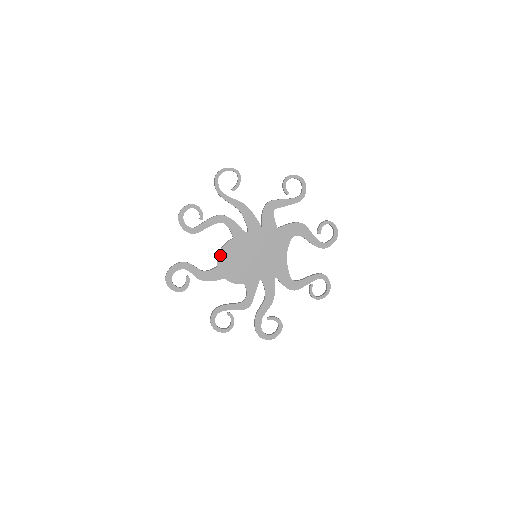
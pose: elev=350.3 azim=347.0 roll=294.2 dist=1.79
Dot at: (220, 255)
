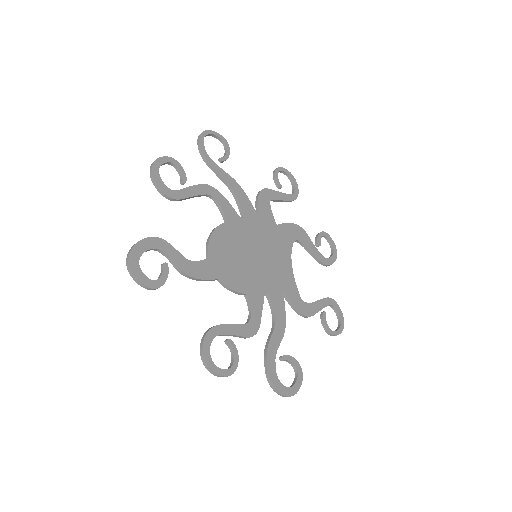
Dot at: (211, 241)
